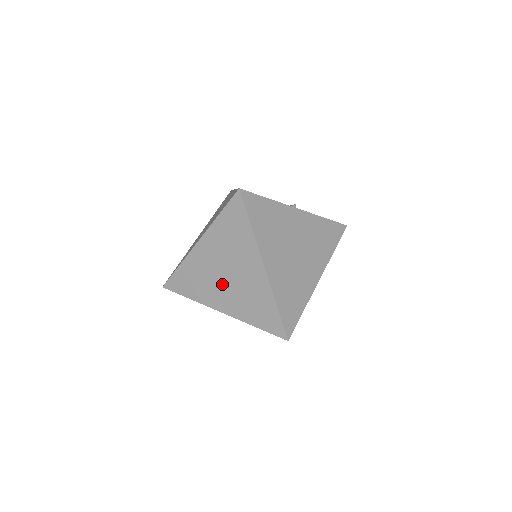
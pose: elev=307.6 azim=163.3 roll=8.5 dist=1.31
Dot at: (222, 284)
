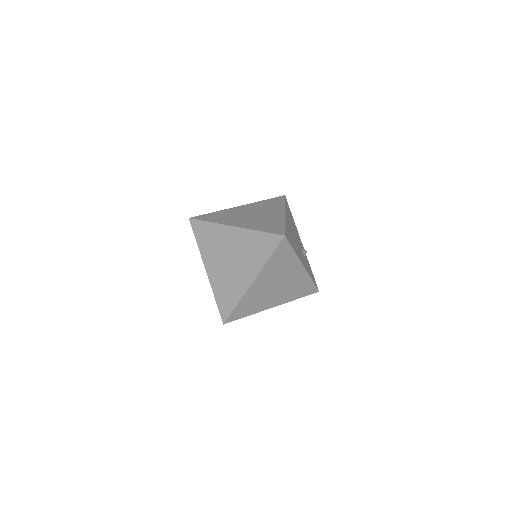
Dot at: (222, 260)
